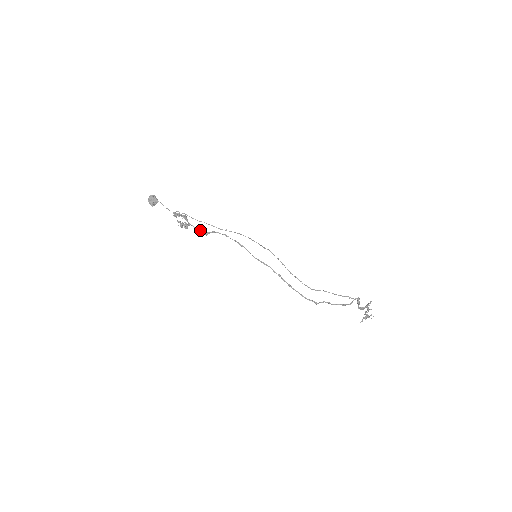
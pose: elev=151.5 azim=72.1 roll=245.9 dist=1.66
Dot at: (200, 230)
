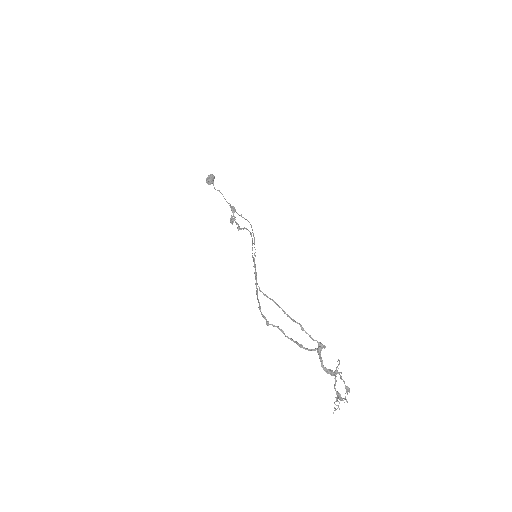
Dot at: (237, 224)
